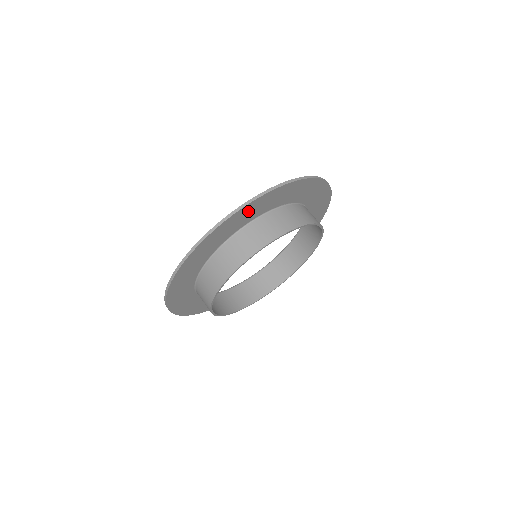
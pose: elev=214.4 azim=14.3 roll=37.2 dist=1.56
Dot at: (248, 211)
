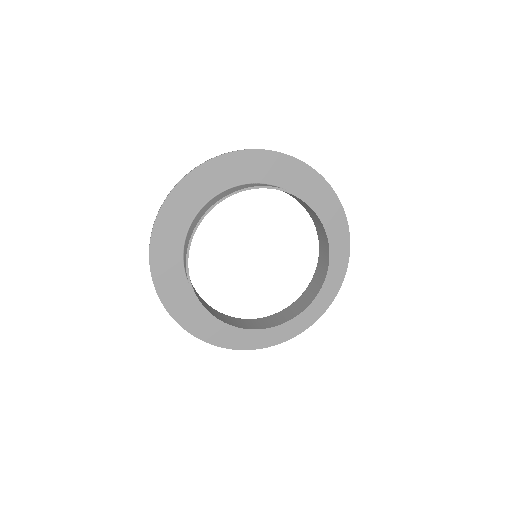
Dot at: (287, 168)
